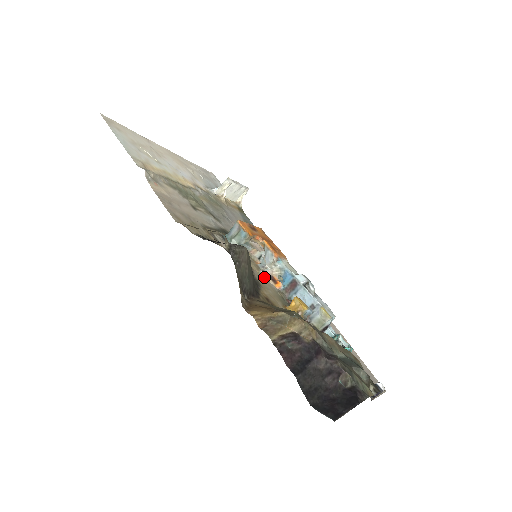
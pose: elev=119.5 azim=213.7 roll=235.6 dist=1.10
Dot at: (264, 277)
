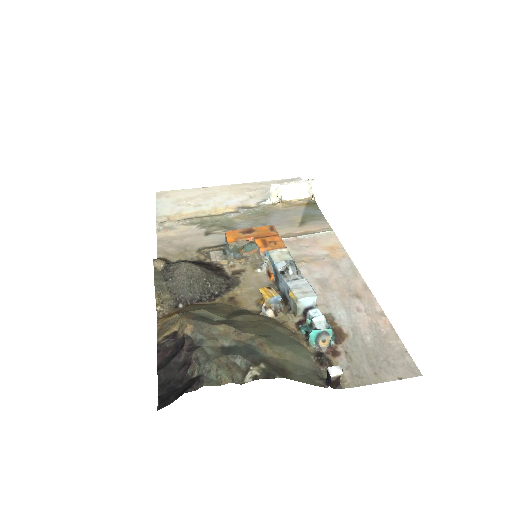
Dot at: (260, 274)
